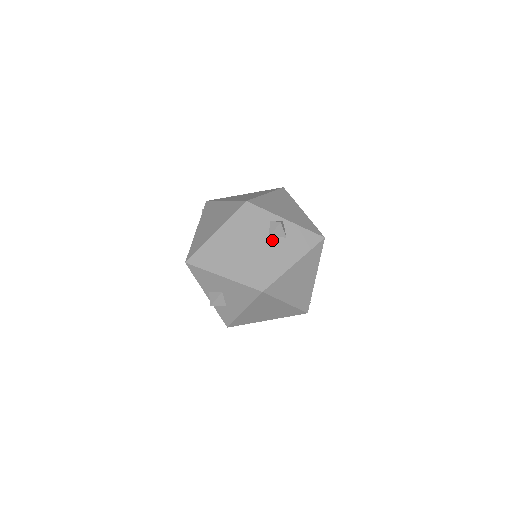
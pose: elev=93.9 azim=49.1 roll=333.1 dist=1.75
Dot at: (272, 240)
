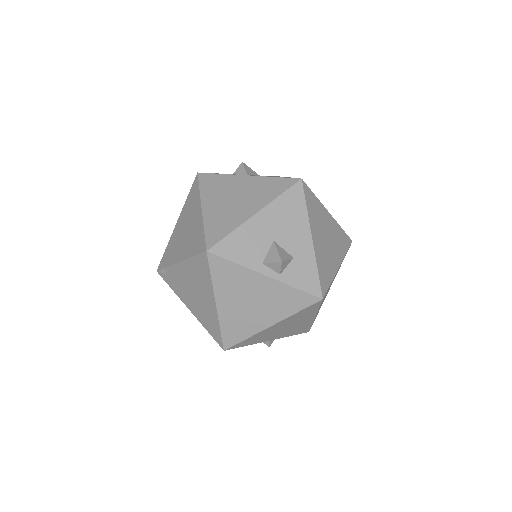
Dot at: occluded
